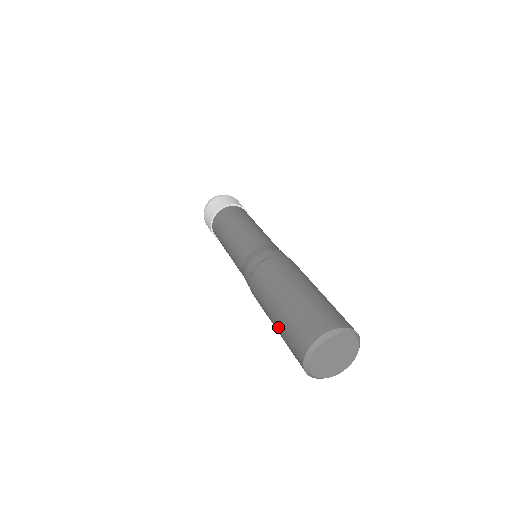
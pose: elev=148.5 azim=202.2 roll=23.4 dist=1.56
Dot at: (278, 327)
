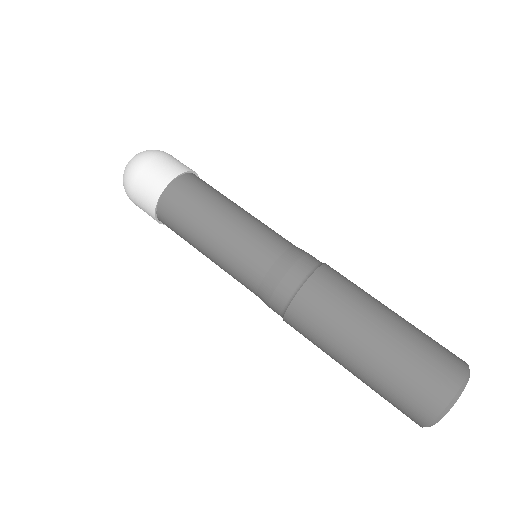
Dot at: occluded
